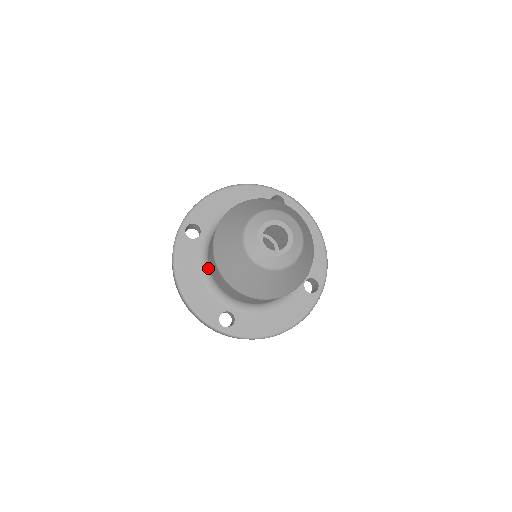
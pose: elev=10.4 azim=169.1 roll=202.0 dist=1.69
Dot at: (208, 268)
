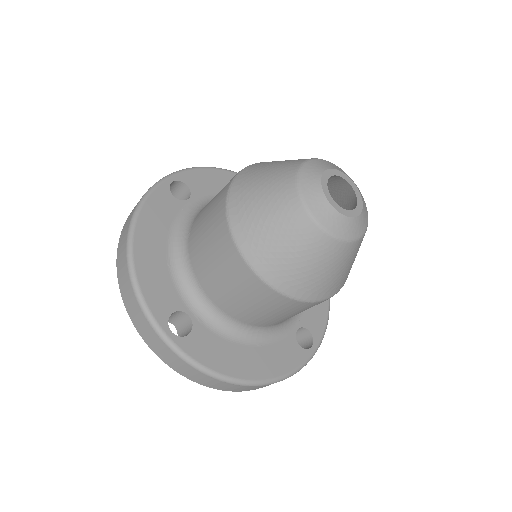
Dot at: (185, 239)
